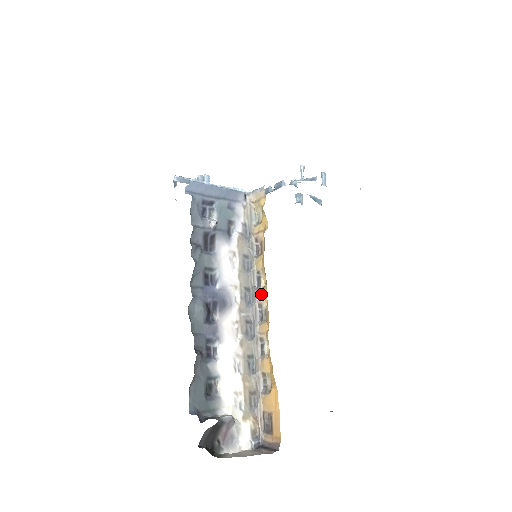
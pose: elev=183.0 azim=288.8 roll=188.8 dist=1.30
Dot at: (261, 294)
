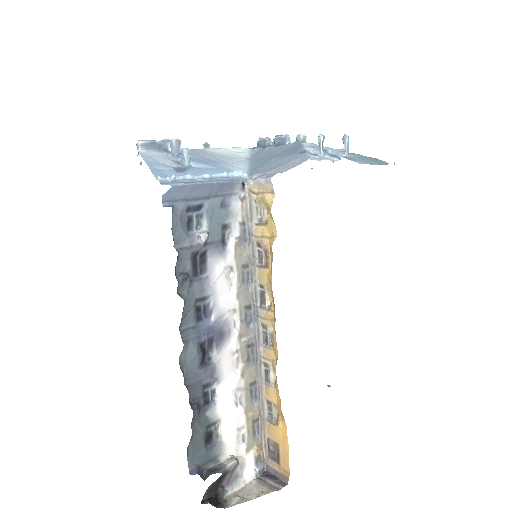
Dot at: (266, 315)
